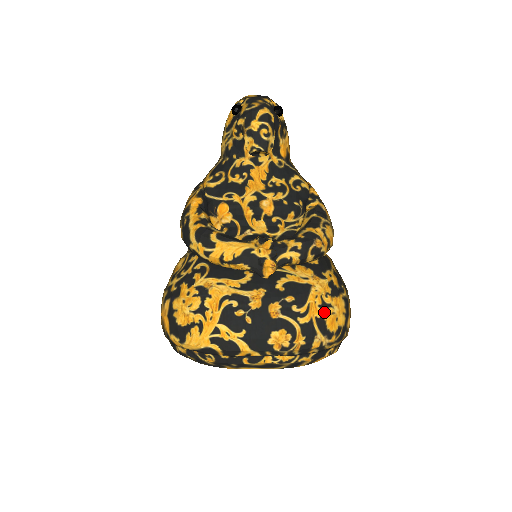
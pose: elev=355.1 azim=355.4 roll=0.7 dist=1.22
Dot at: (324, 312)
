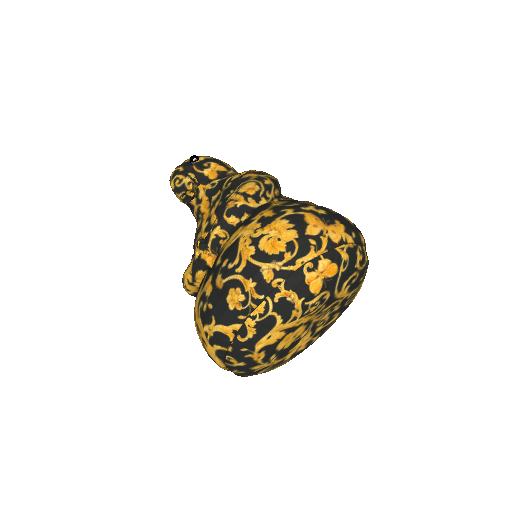
Dot at: (258, 245)
